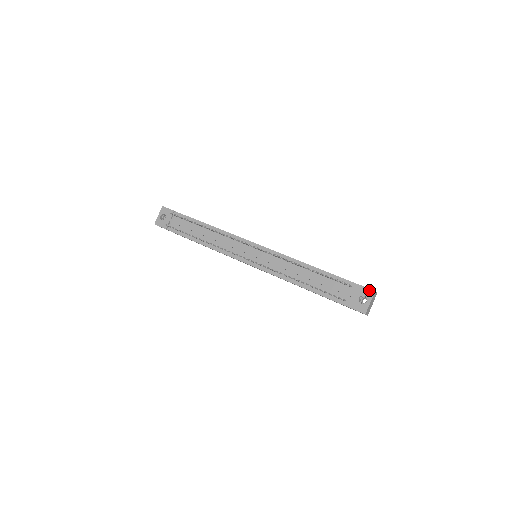
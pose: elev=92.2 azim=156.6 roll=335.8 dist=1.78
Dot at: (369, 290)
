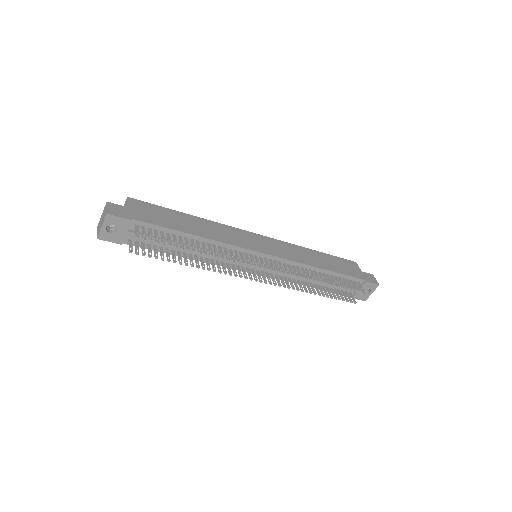
Dot at: (375, 285)
